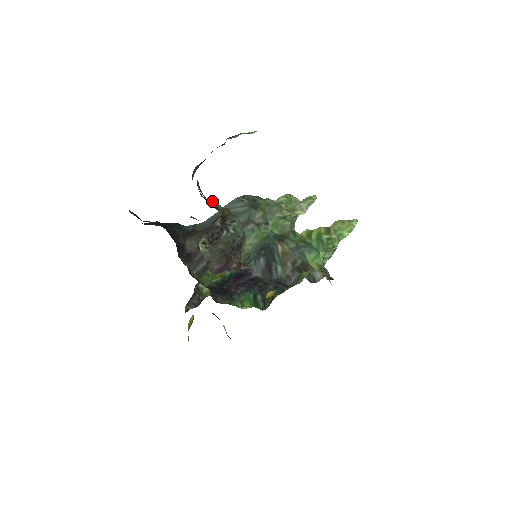
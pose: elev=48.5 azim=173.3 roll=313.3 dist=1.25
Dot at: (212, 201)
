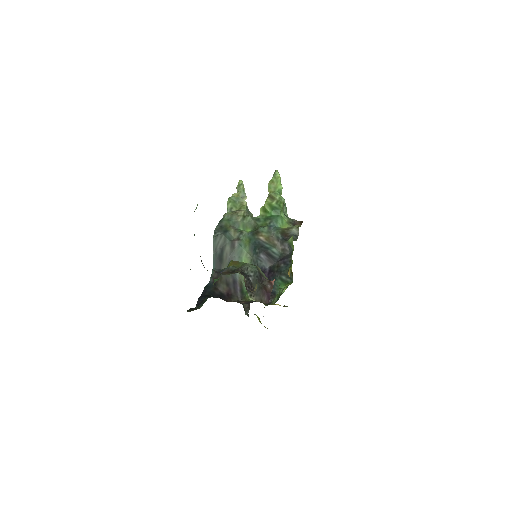
Dot at: (226, 269)
